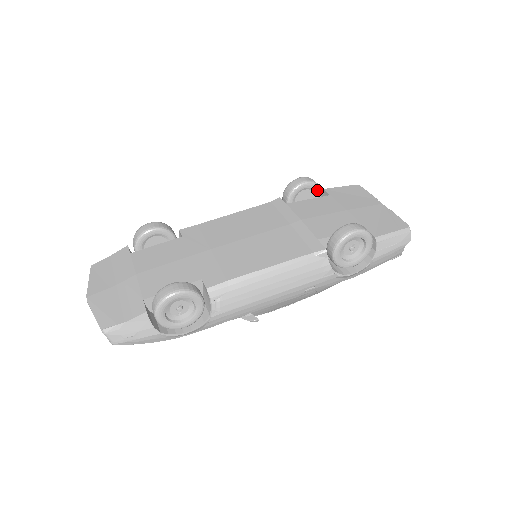
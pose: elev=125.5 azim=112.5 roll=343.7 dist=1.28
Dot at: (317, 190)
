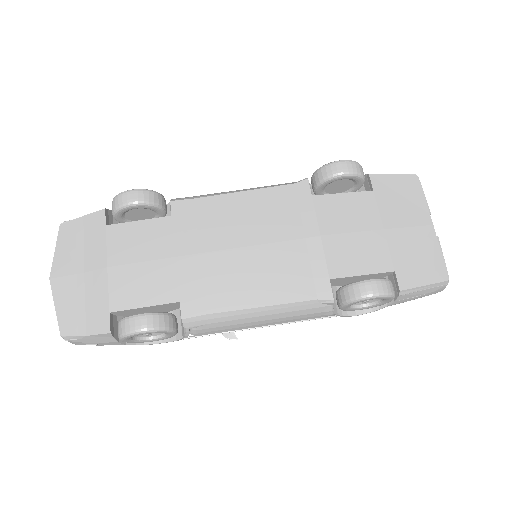
Dot at: (359, 181)
